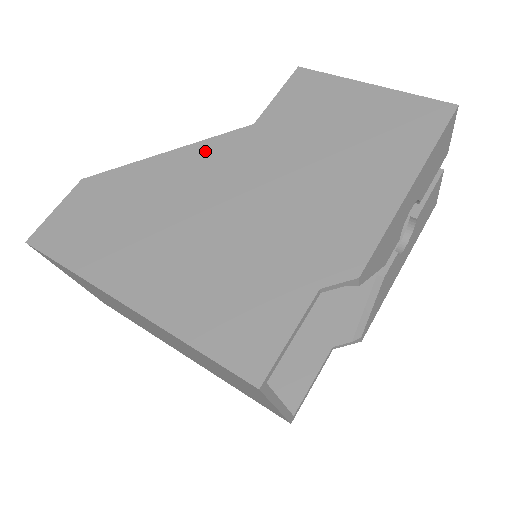
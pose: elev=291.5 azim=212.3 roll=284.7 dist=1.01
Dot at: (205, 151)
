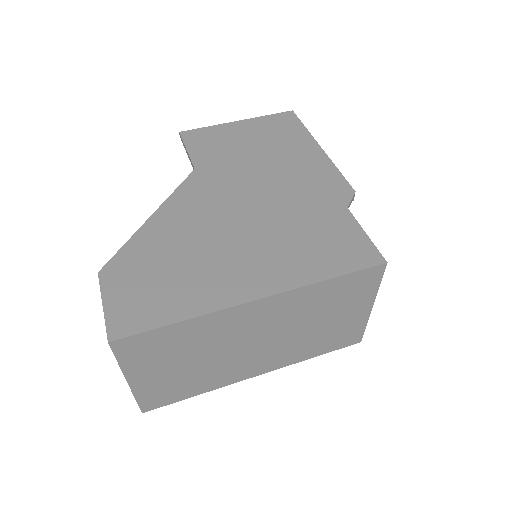
Dot at: (182, 198)
